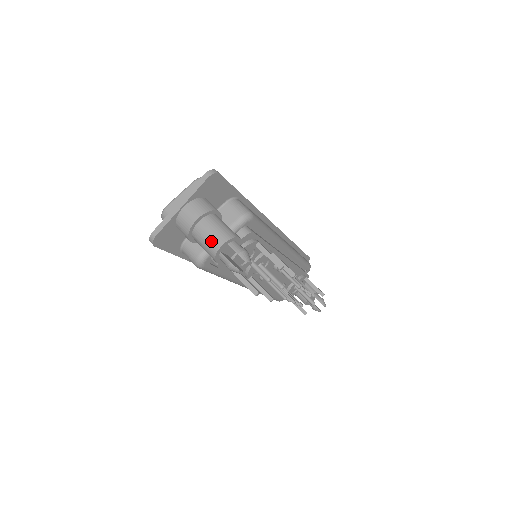
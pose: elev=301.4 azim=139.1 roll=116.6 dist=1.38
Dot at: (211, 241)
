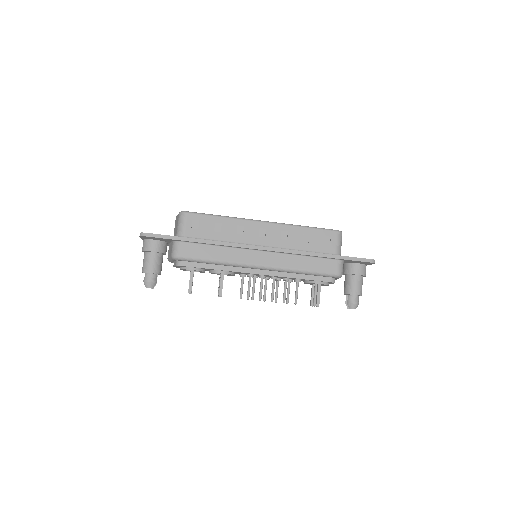
Dot at: occluded
